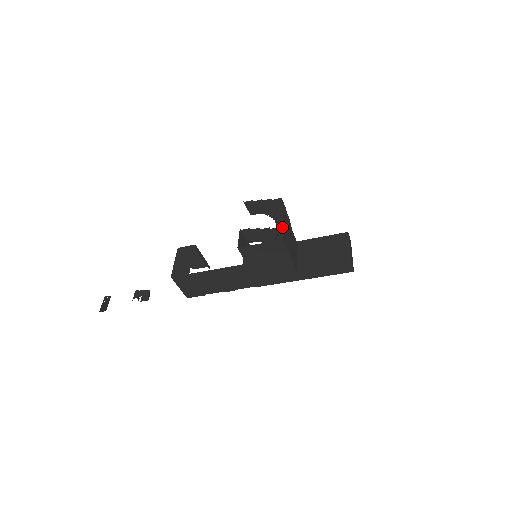
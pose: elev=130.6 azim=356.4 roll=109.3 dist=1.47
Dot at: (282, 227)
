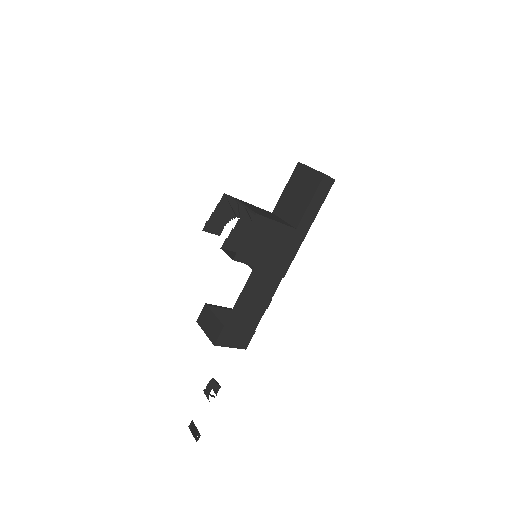
Dot at: (246, 207)
